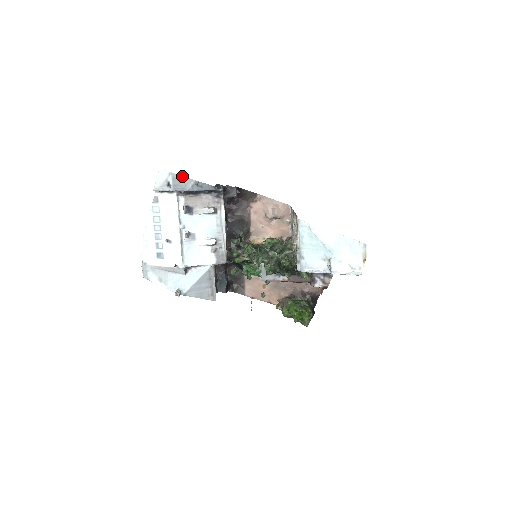
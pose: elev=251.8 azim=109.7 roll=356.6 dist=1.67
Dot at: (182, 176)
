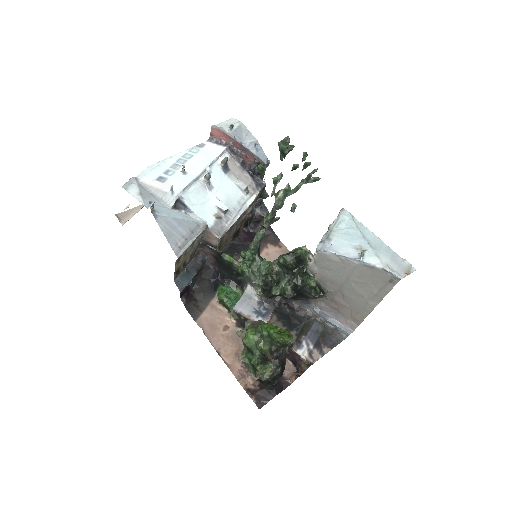
Dot at: (248, 130)
